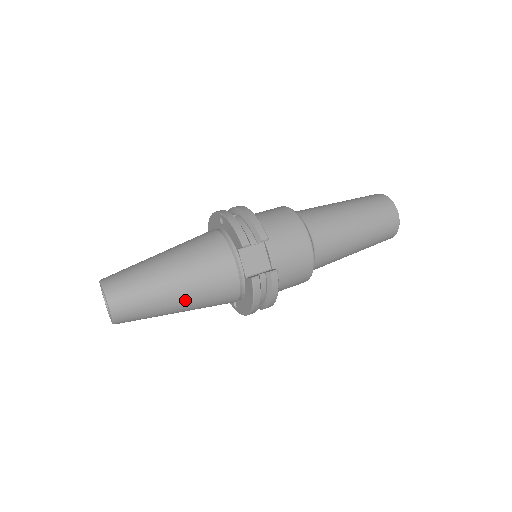
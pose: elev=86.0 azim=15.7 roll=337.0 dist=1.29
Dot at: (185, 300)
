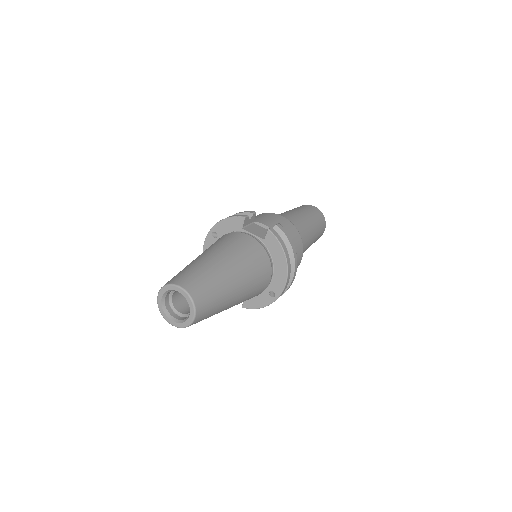
Dot at: (236, 269)
